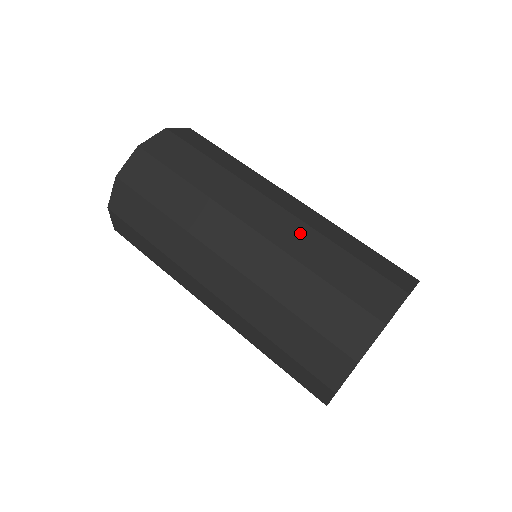
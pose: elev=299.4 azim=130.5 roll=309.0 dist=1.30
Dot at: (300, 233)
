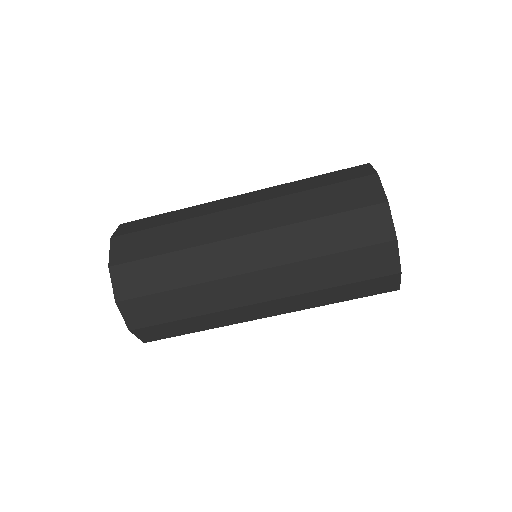
Dot at: (300, 300)
